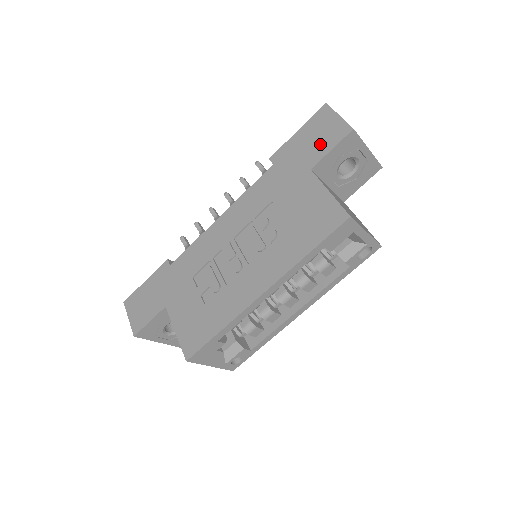
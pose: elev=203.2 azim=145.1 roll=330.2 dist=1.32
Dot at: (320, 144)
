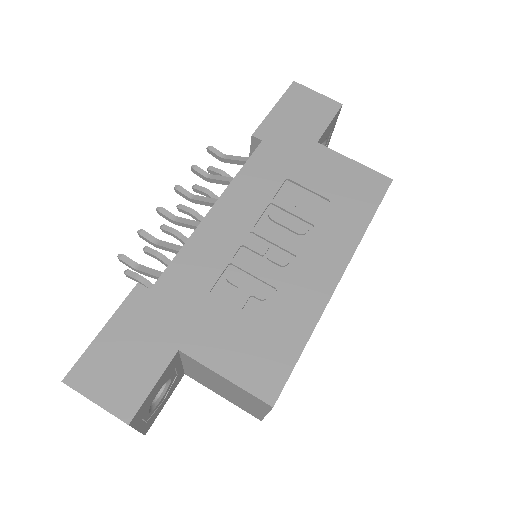
Dot at: (313, 118)
